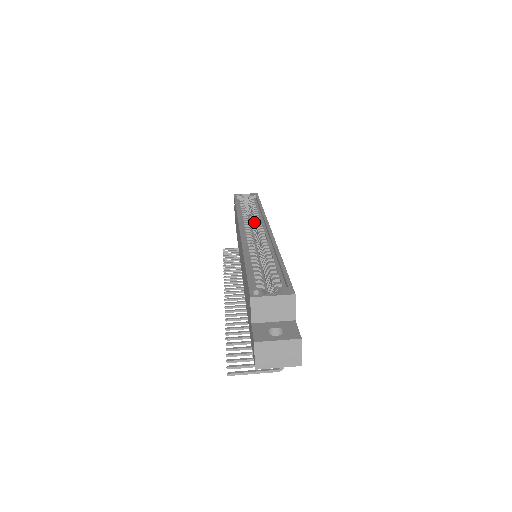
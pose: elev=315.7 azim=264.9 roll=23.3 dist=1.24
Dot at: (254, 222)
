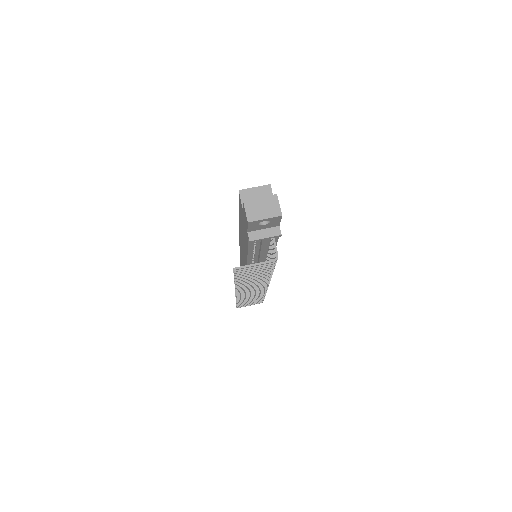
Dot at: occluded
